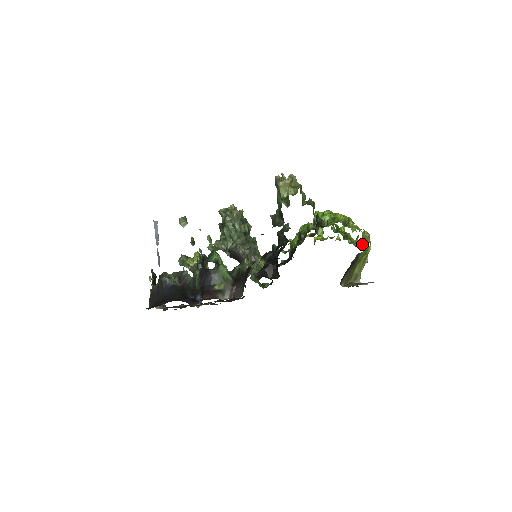
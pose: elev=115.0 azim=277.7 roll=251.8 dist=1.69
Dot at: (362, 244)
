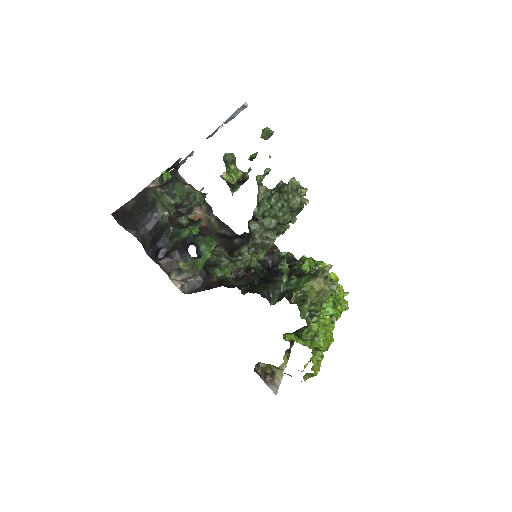
Dot at: occluded
